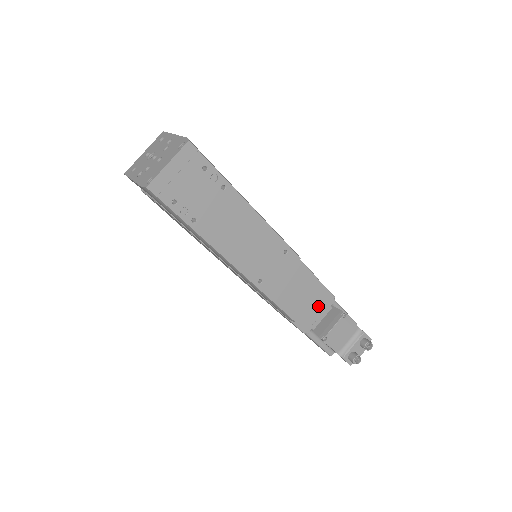
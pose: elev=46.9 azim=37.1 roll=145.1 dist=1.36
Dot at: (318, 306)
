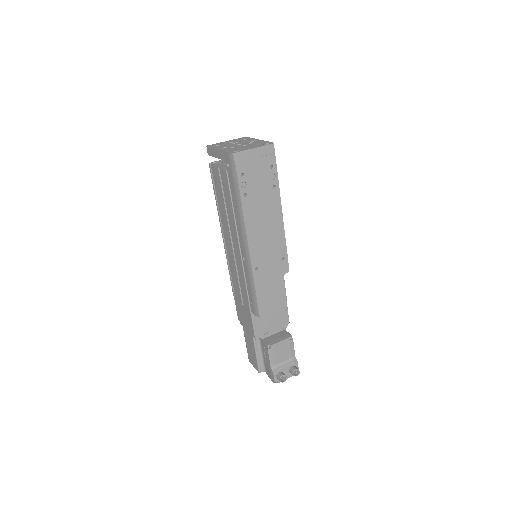
Dot at: (275, 322)
